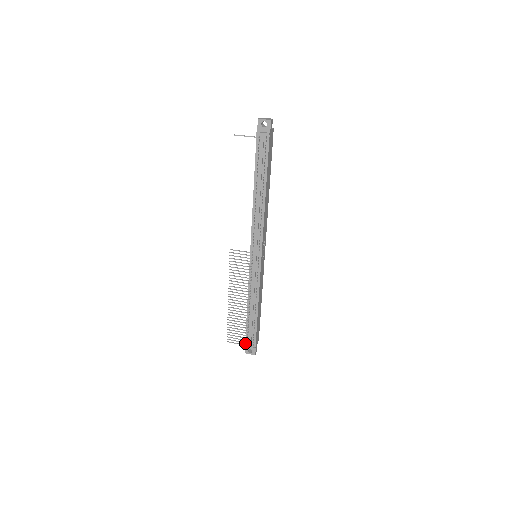
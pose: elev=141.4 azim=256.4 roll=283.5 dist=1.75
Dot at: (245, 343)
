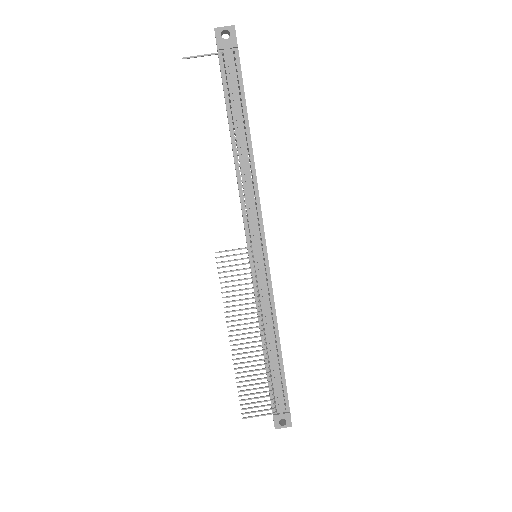
Dot at: (272, 410)
